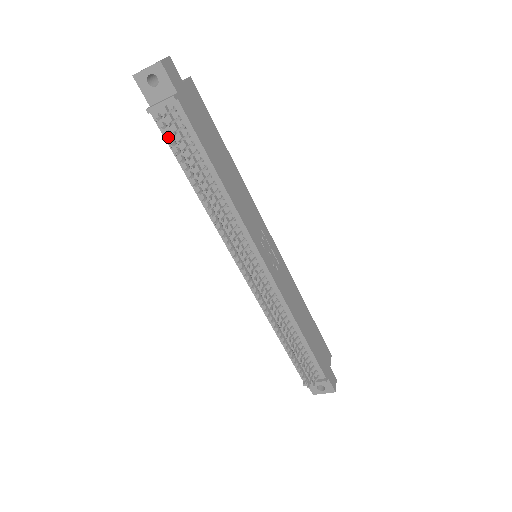
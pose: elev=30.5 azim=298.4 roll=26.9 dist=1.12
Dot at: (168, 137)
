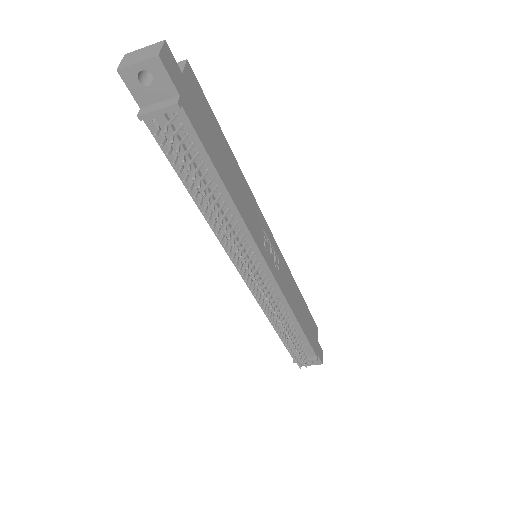
Dot at: (169, 153)
